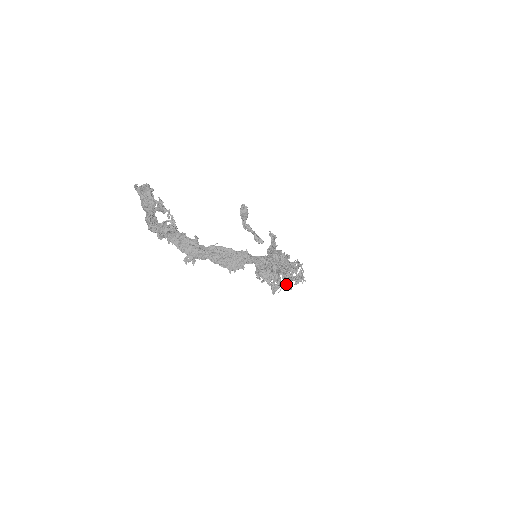
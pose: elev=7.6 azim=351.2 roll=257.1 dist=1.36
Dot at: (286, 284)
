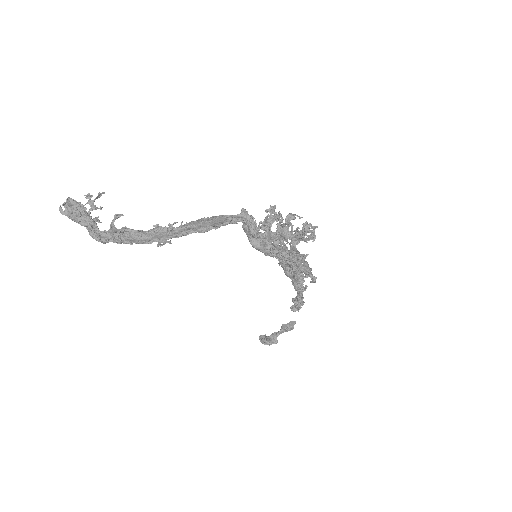
Dot at: occluded
